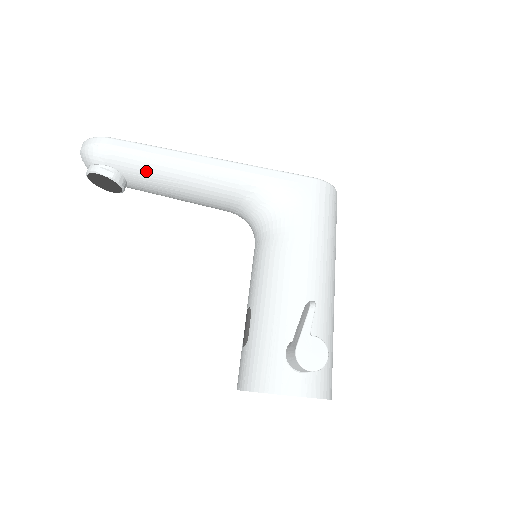
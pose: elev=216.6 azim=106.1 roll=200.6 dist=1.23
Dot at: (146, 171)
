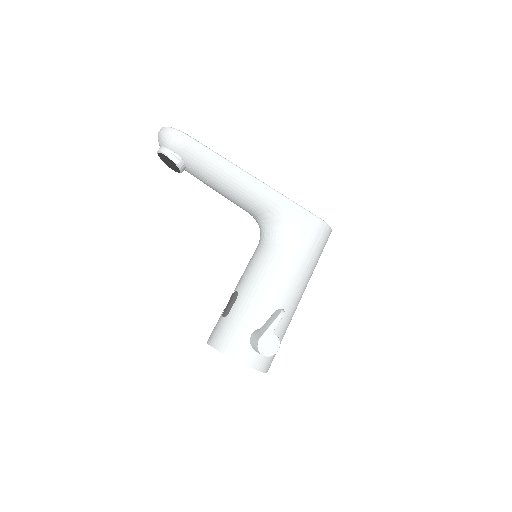
Dot at: (204, 169)
